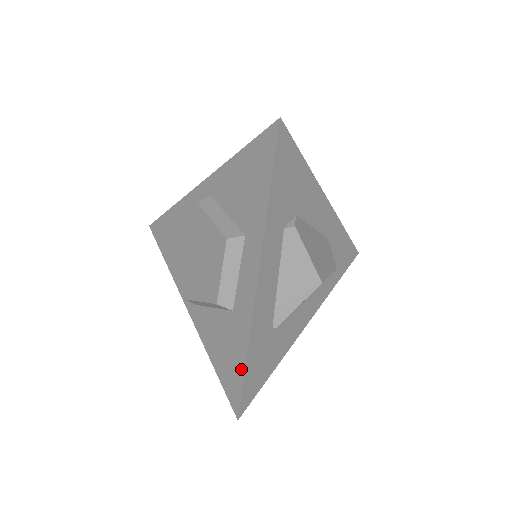
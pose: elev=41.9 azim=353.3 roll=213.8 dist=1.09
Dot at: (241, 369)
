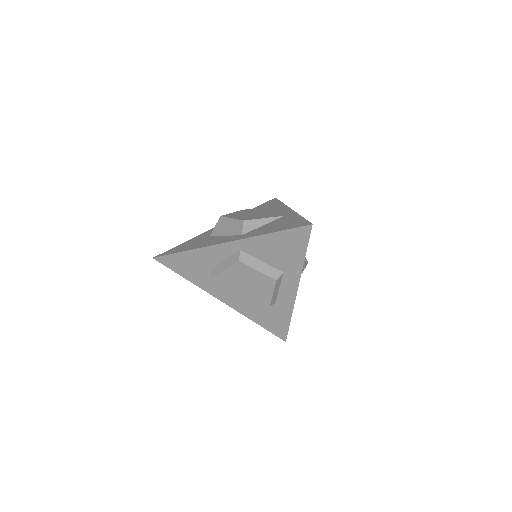
Dot at: (287, 324)
